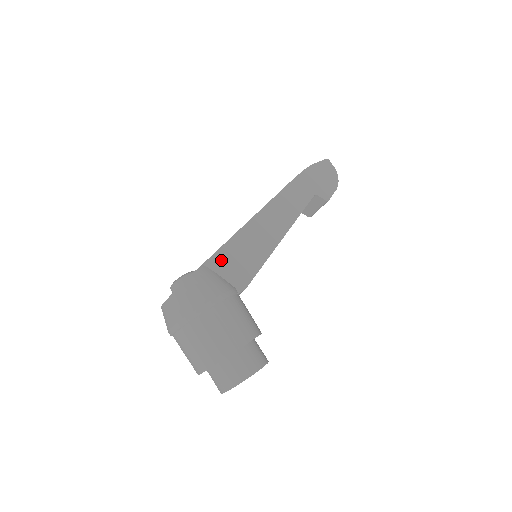
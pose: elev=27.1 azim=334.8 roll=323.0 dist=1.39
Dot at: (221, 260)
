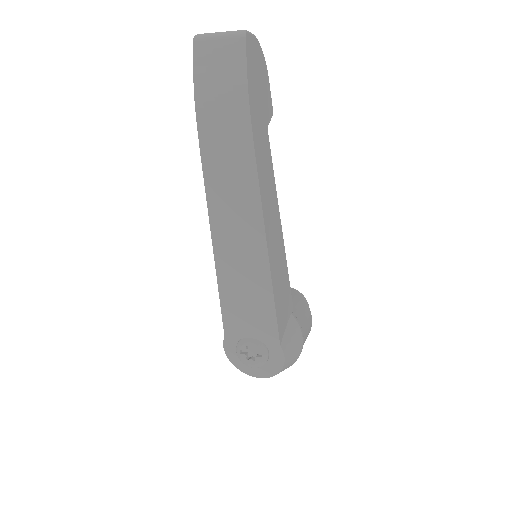
Dot at: (281, 323)
